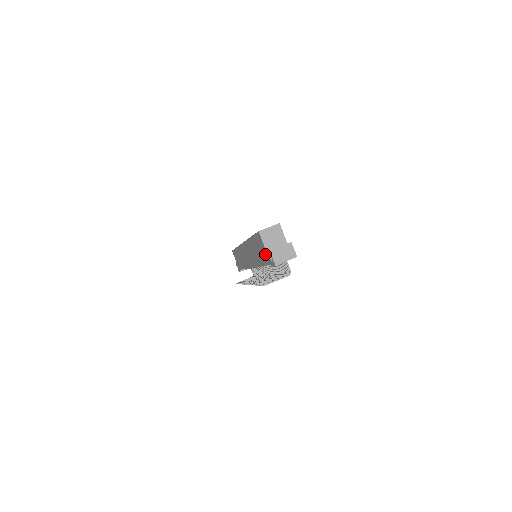
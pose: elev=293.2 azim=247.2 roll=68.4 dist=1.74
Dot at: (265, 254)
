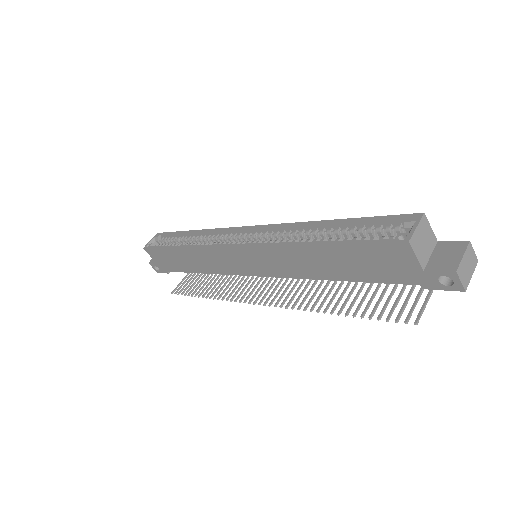
Dot at: (406, 273)
